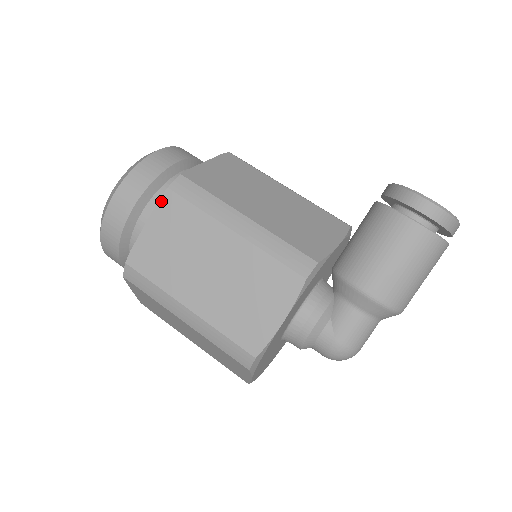
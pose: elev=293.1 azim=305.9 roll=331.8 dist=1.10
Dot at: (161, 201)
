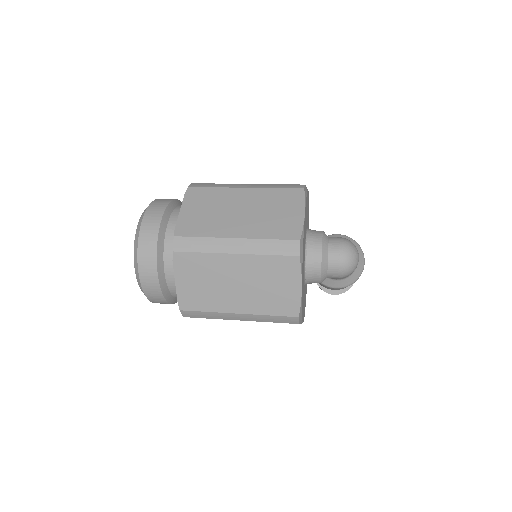
Dot at: occluded
